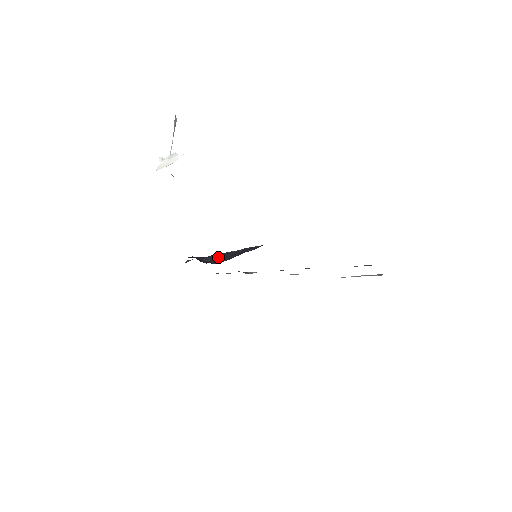
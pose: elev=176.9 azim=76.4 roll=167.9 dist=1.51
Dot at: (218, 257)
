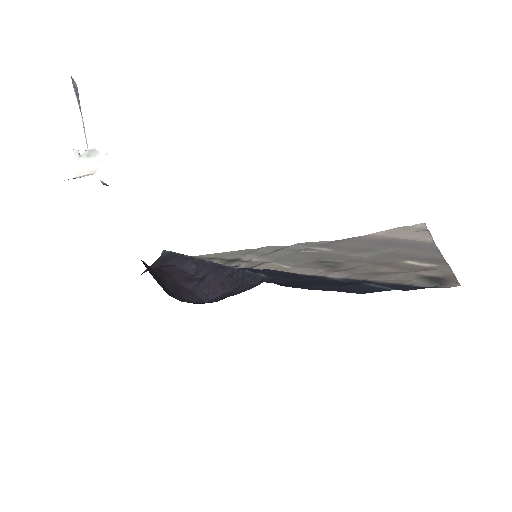
Dot at: (205, 271)
